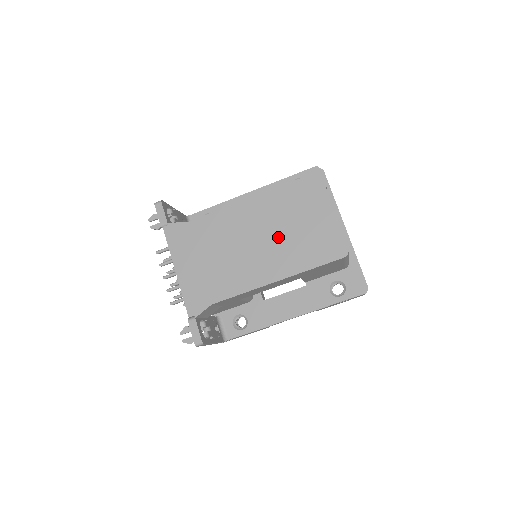
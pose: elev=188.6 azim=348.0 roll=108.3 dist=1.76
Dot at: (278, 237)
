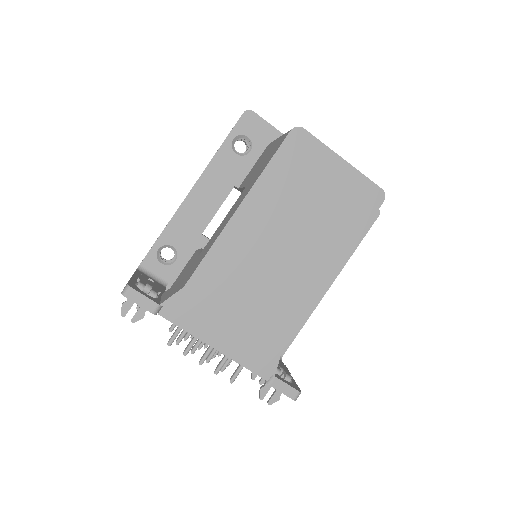
Dot at: (302, 228)
